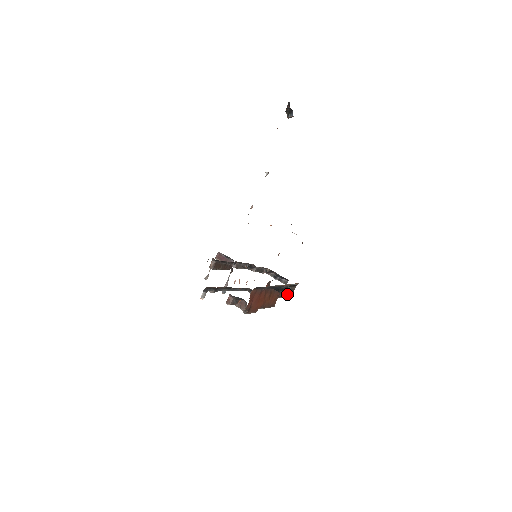
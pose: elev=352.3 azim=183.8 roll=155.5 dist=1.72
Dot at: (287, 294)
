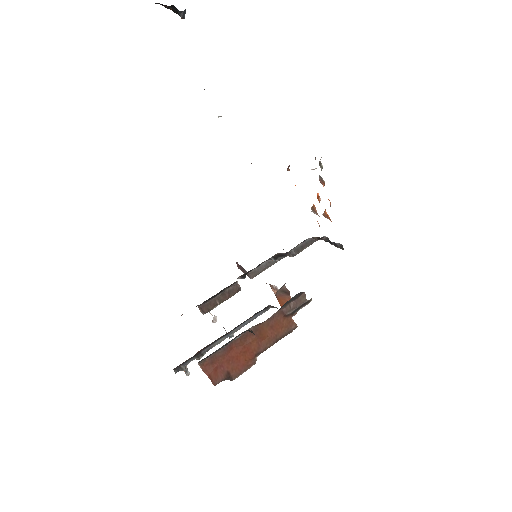
Dot at: occluded
